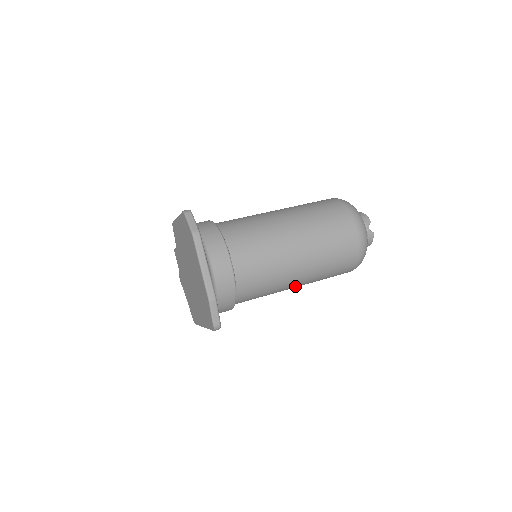
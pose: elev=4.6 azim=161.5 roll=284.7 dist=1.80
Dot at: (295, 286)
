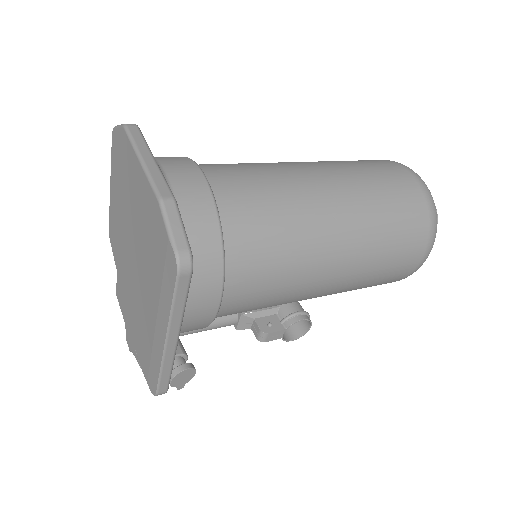
Dot at: (337, 261)
